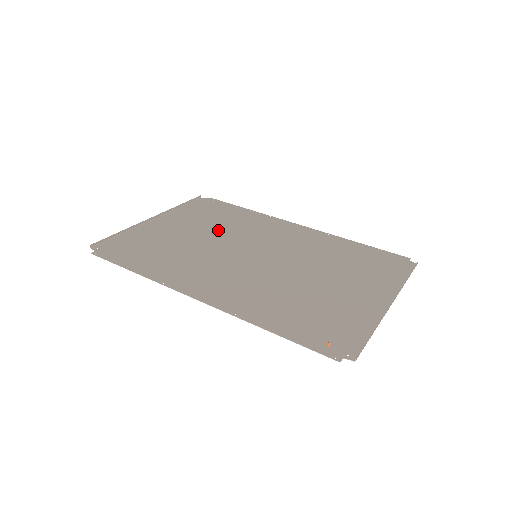
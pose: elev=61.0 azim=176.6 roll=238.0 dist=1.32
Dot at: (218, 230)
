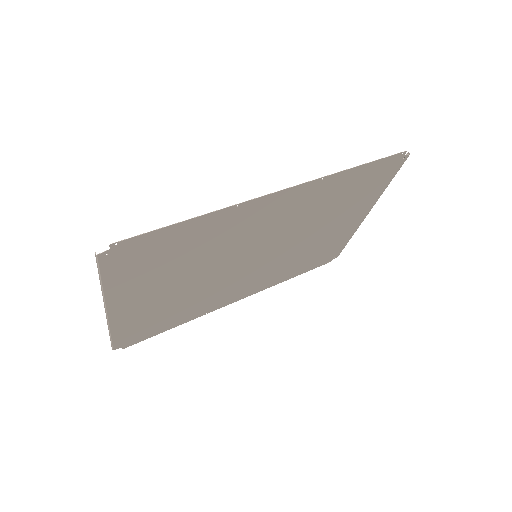
Dot at: (190, 292)
